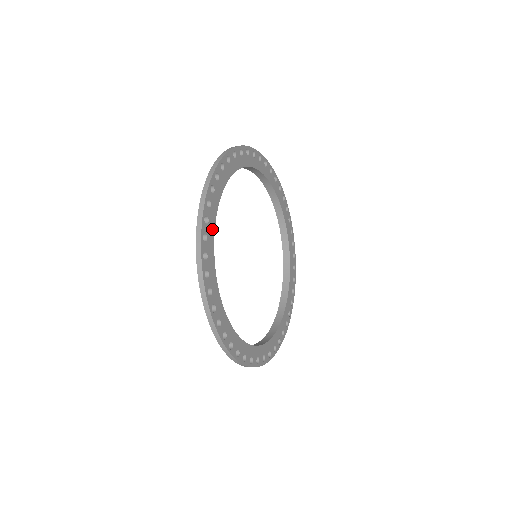
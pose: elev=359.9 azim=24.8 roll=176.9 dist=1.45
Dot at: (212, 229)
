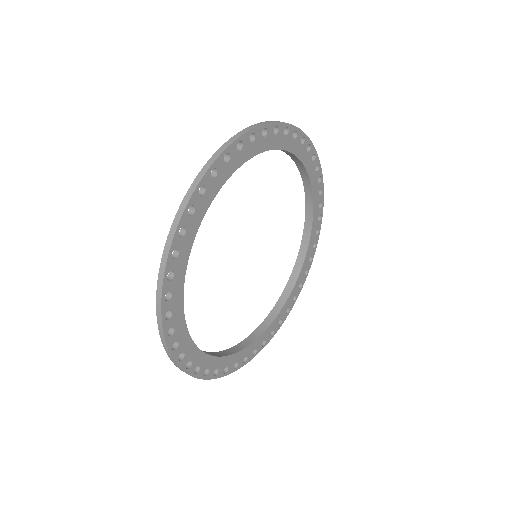
Dot at: (216, 188)
